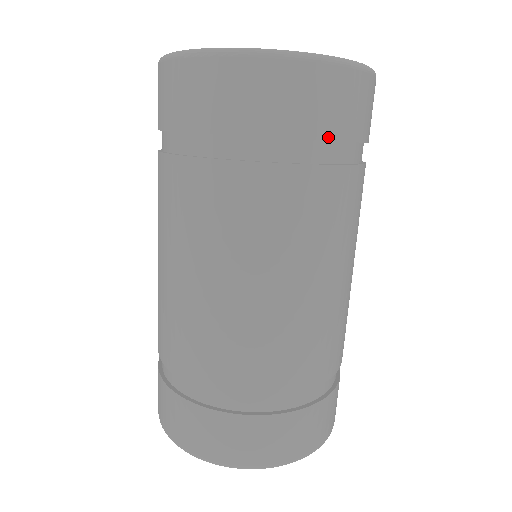
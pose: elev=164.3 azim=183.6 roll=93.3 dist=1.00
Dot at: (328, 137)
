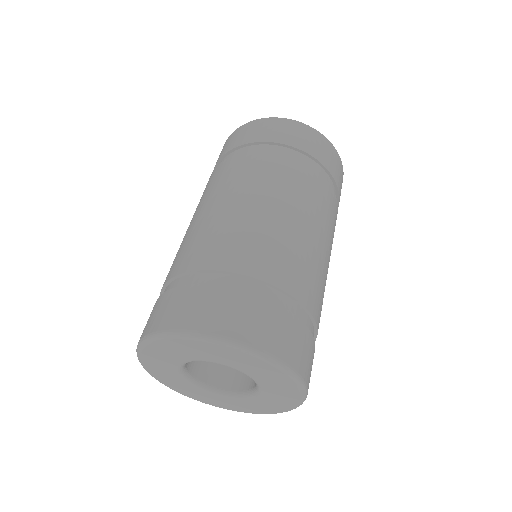
Dot at: (292, 145)
